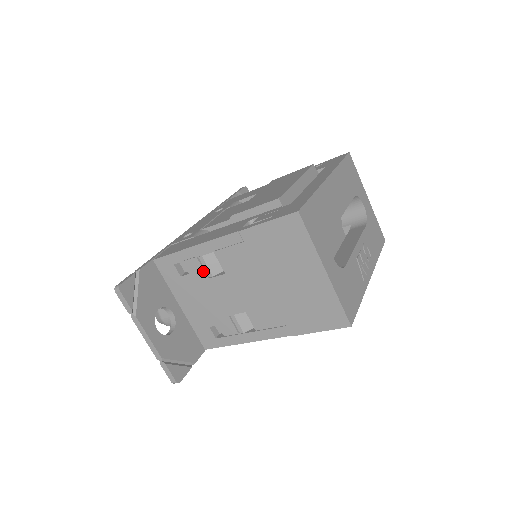
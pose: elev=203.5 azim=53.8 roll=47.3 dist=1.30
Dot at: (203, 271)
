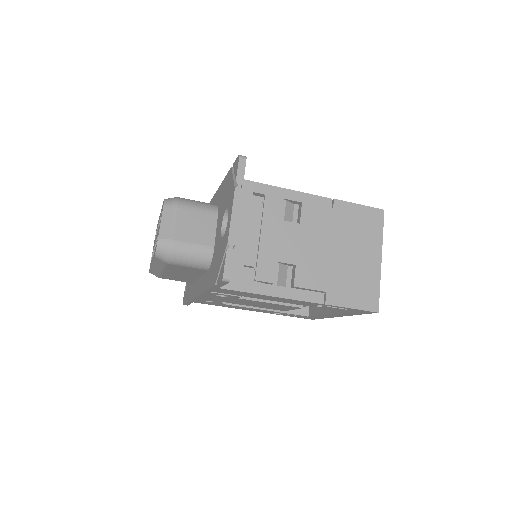
Dot at: (280, 211)
